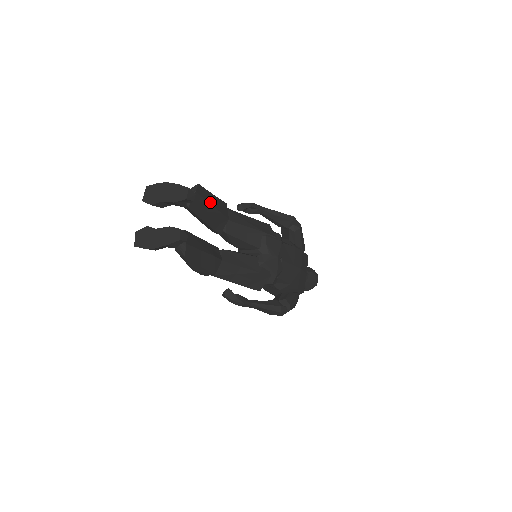
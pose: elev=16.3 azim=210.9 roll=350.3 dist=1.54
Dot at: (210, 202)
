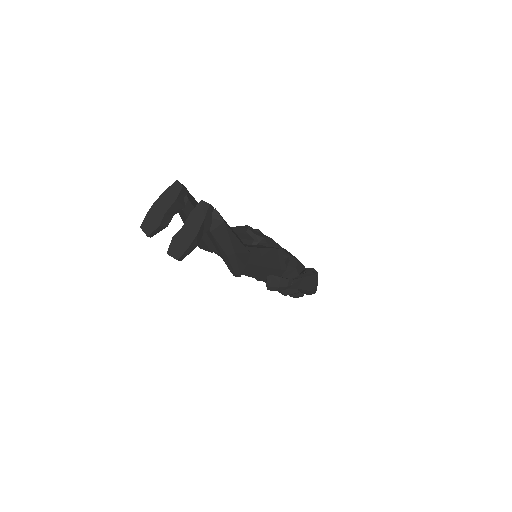
Dot at: occluded
